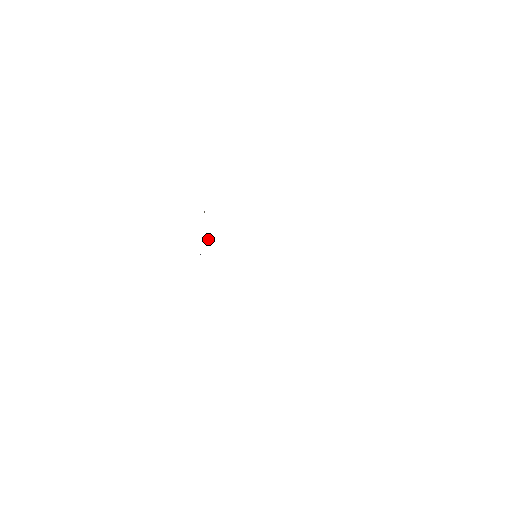
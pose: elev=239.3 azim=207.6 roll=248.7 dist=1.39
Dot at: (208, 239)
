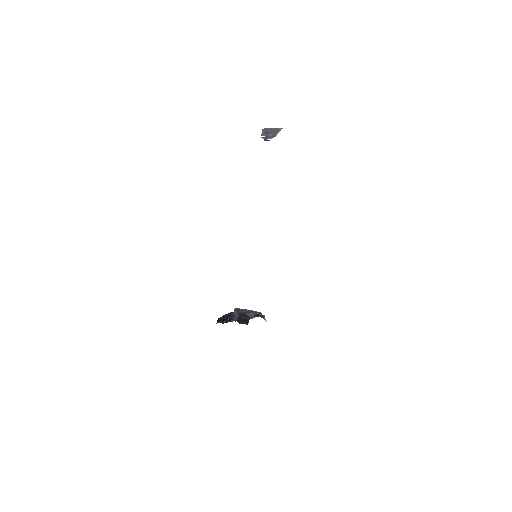
Dot at: occluded
